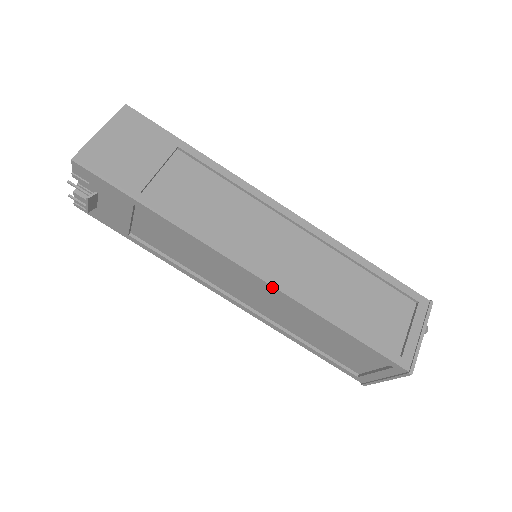
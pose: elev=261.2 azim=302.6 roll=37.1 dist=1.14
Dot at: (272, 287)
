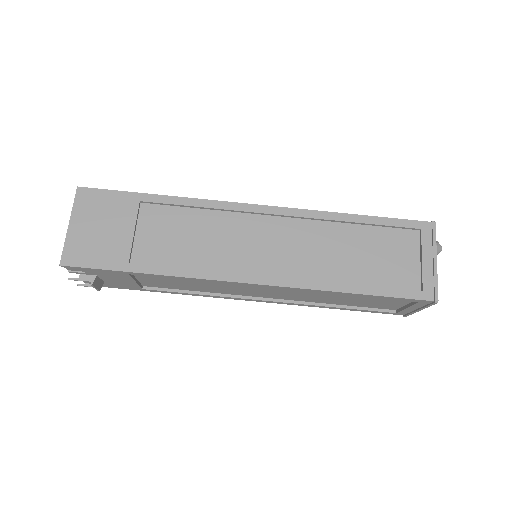
Dot at: (278, 287)
